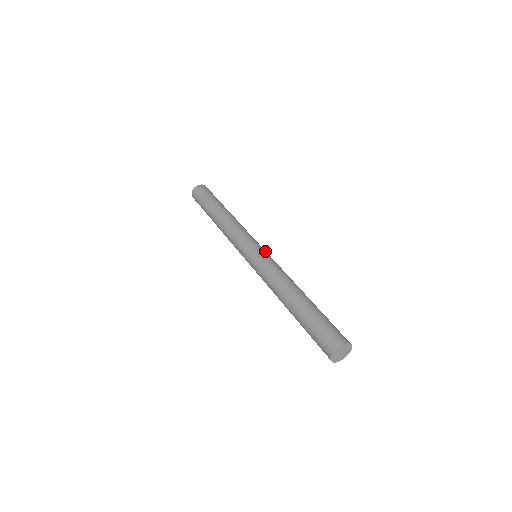
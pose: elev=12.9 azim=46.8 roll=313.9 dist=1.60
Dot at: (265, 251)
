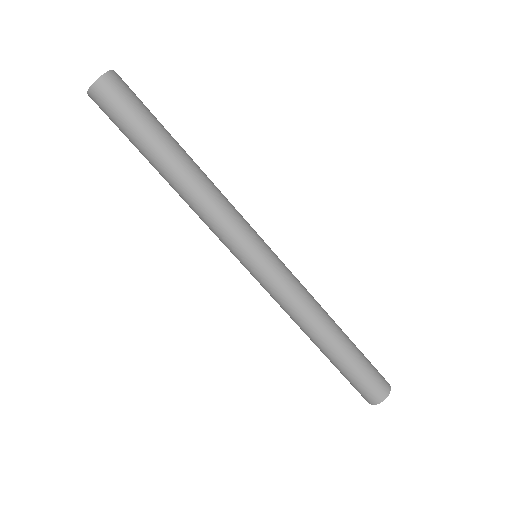
Dot at: (274, 253)
